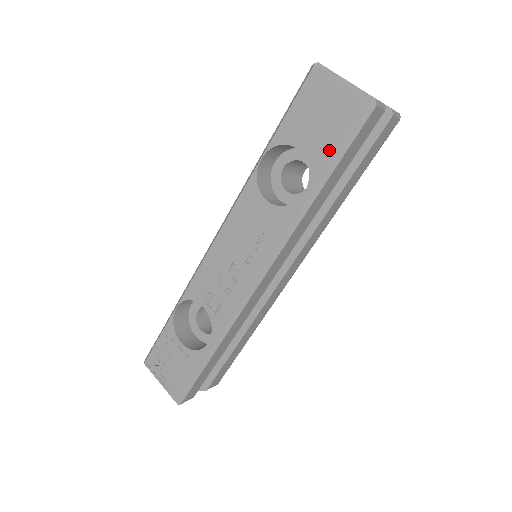
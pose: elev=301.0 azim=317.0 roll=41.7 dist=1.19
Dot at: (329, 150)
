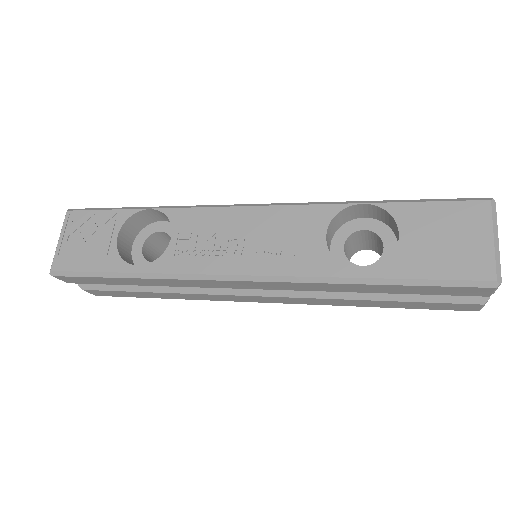
Dot at: (421, 268)
